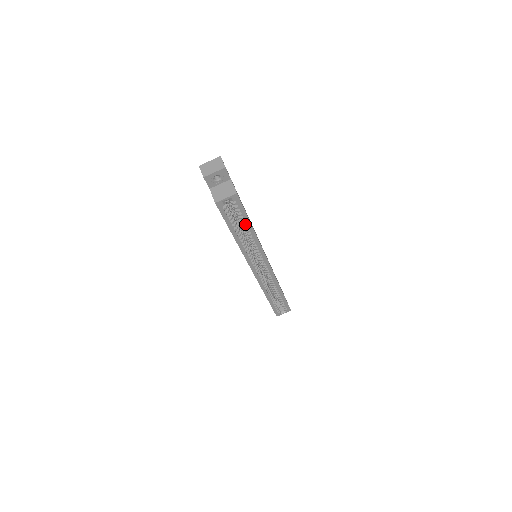
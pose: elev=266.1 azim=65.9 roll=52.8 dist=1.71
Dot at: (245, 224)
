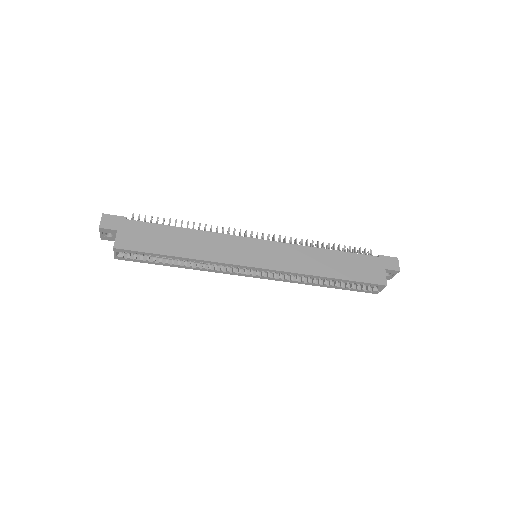
Dot at: (166, 257)
